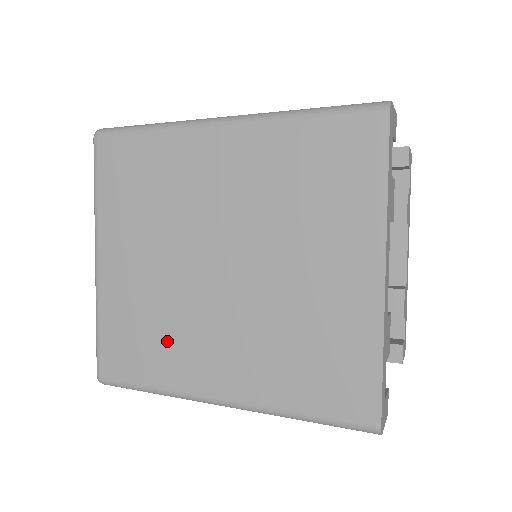
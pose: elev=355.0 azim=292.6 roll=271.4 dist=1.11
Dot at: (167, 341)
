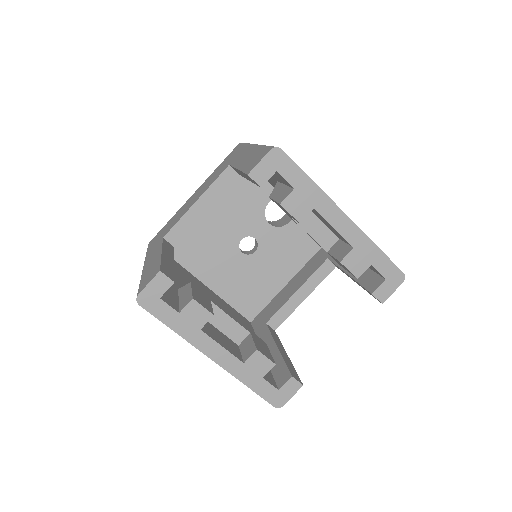
Dot at: occluded
